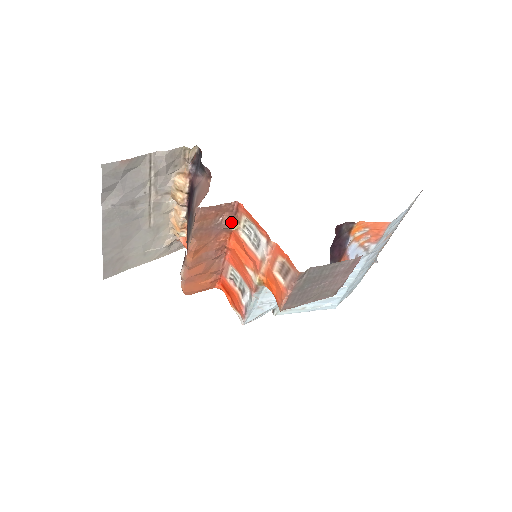
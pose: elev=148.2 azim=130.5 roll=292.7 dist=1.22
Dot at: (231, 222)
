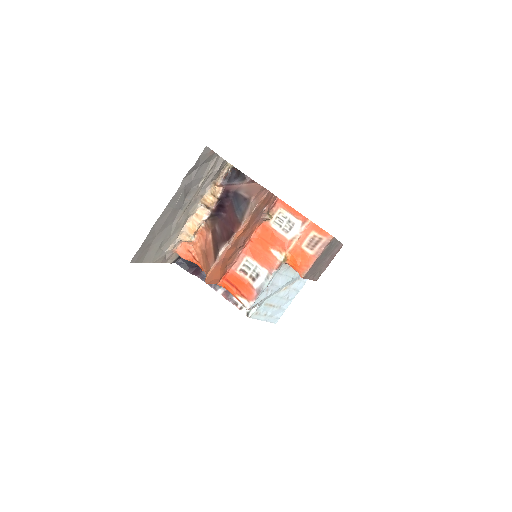
Dot at: (268, 214)
